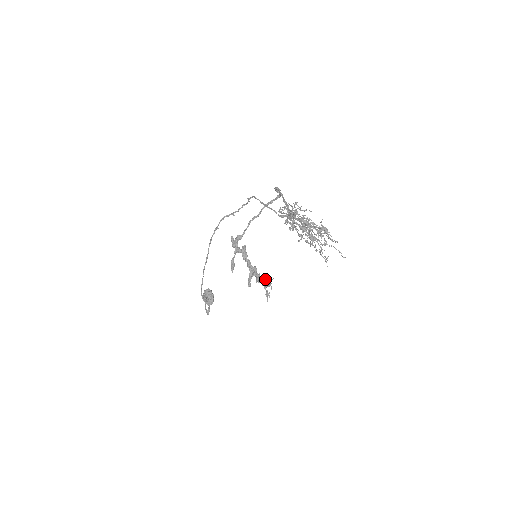
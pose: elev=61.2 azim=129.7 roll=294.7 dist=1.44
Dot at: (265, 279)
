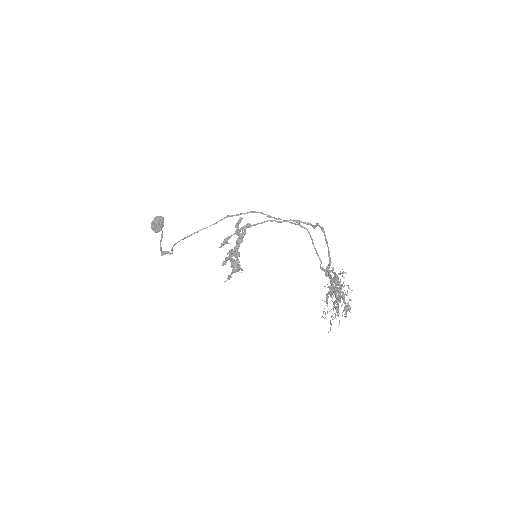
Dot at: (241, 269)
